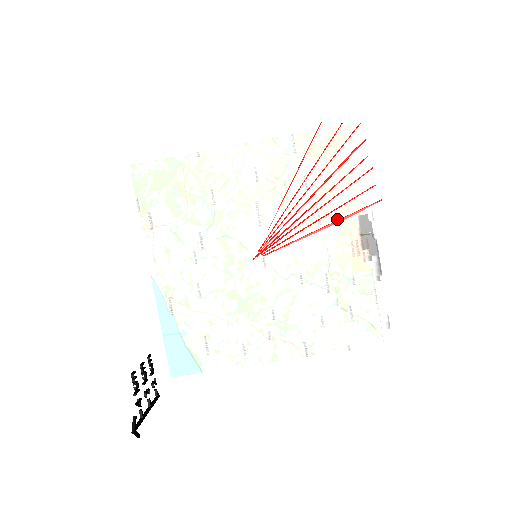
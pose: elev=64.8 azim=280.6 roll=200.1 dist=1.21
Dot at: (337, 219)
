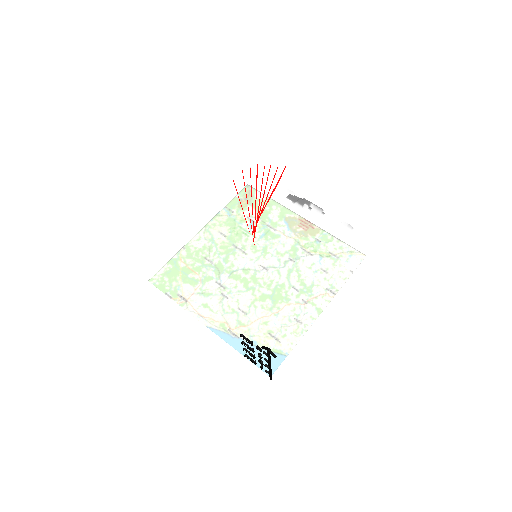
Dot at: (278, 206)
